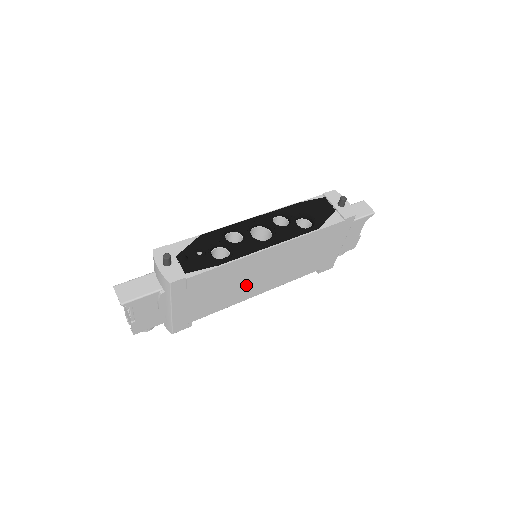
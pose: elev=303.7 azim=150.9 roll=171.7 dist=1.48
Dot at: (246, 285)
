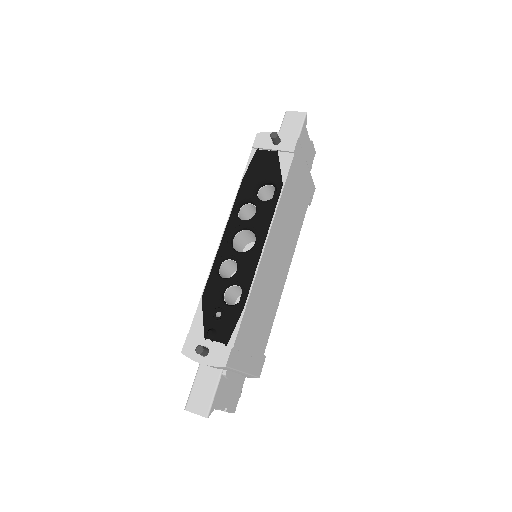
Dot at: (273, 286)
